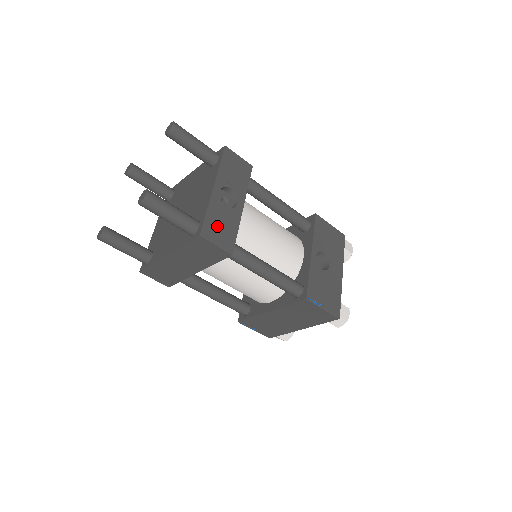
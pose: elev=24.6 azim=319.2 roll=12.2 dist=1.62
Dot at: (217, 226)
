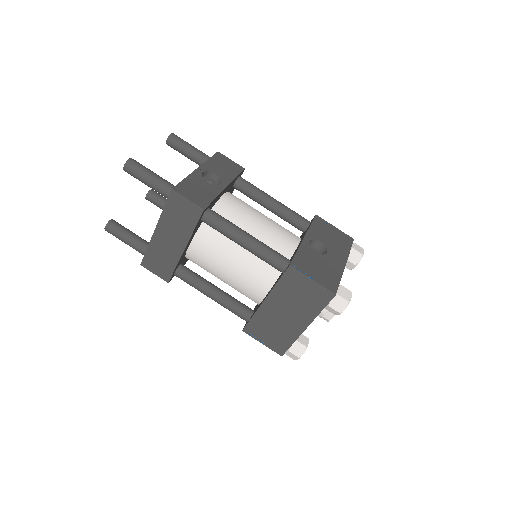
Dot at: (192, 190)
